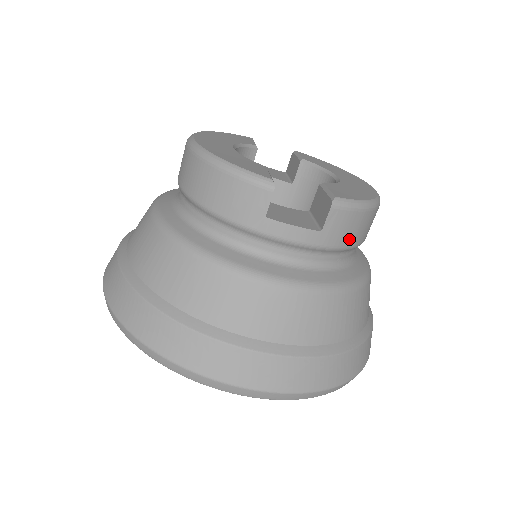
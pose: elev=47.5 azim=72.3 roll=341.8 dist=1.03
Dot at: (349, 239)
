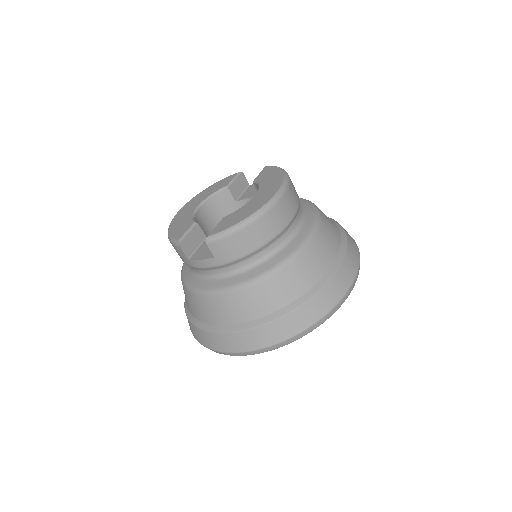
Dot at: (240, 251)
